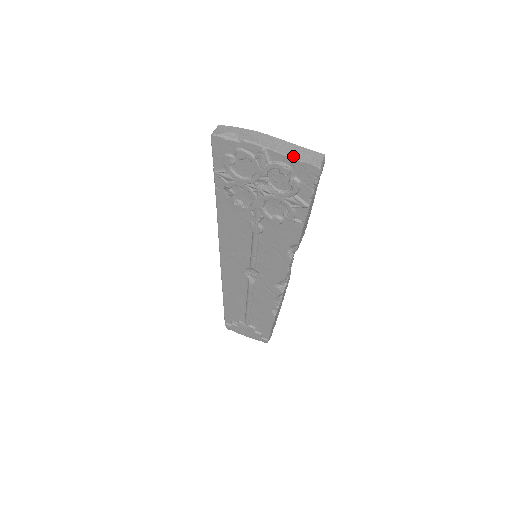
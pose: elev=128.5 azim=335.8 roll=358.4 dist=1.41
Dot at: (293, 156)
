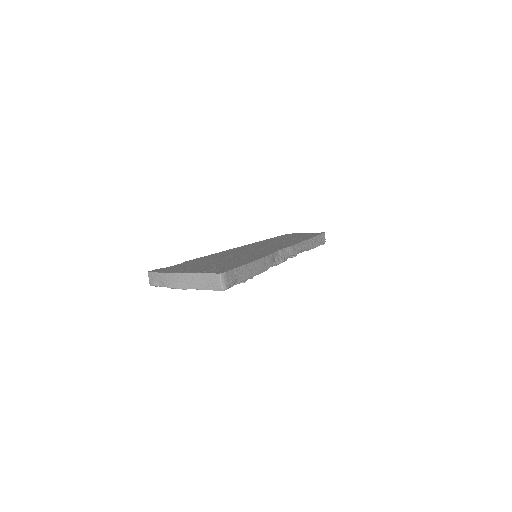
Dot at: (202, 288)
